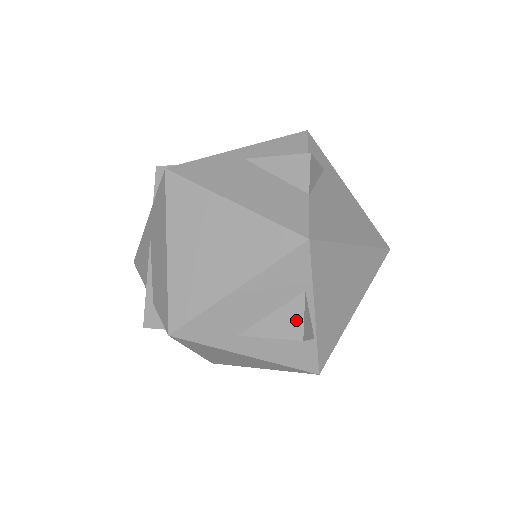
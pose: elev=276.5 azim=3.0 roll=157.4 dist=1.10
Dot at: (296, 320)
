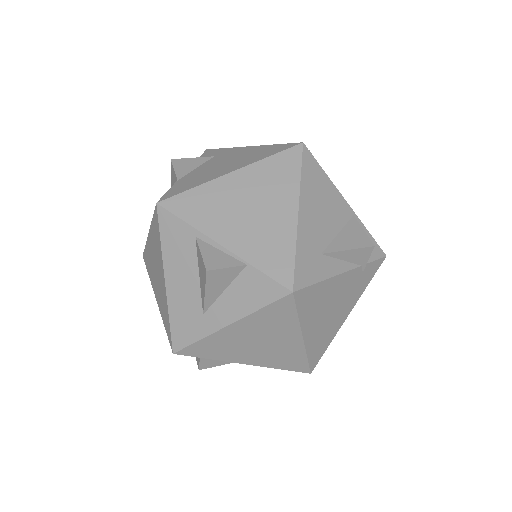
Dot at: (201, 262)
